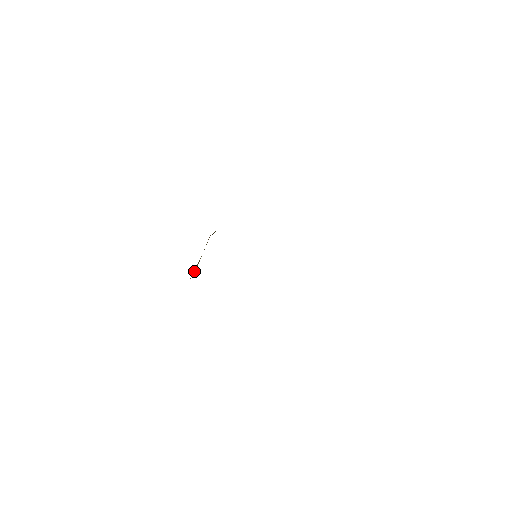
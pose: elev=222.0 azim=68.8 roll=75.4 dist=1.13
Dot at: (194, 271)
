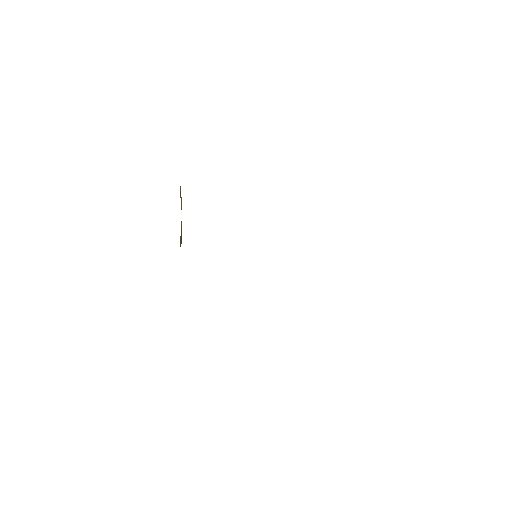
Dot at: (181, 239)
